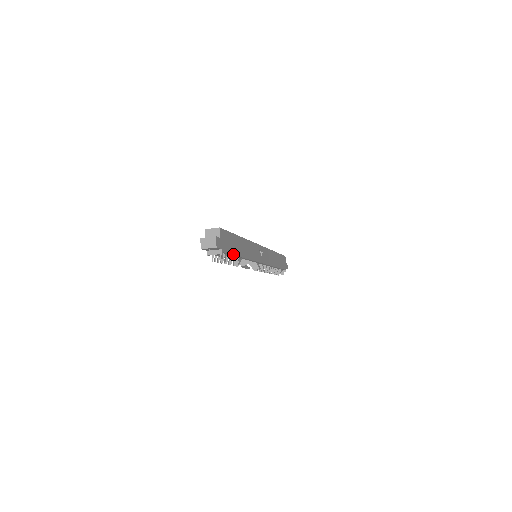
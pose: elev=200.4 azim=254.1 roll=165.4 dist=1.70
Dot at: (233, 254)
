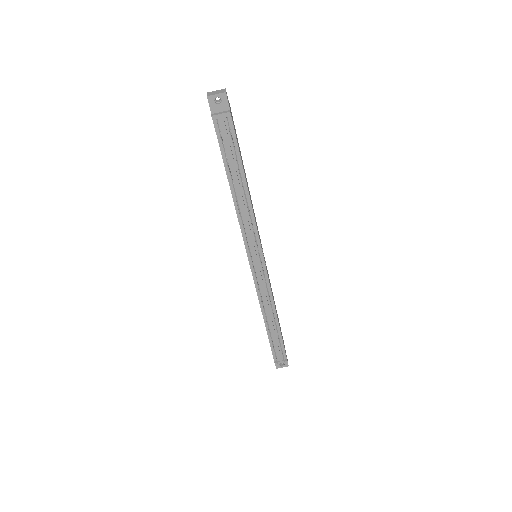
Dot at: (239, 151)
